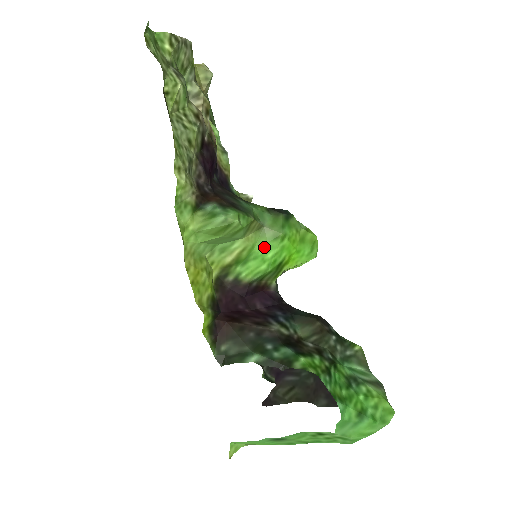
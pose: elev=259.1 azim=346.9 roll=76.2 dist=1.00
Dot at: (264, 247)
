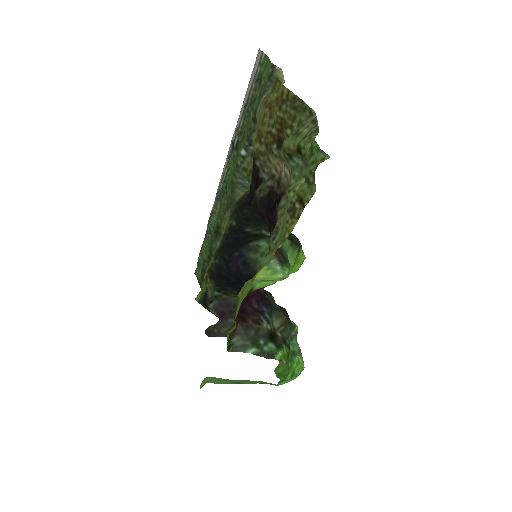
Dot at: occluded
